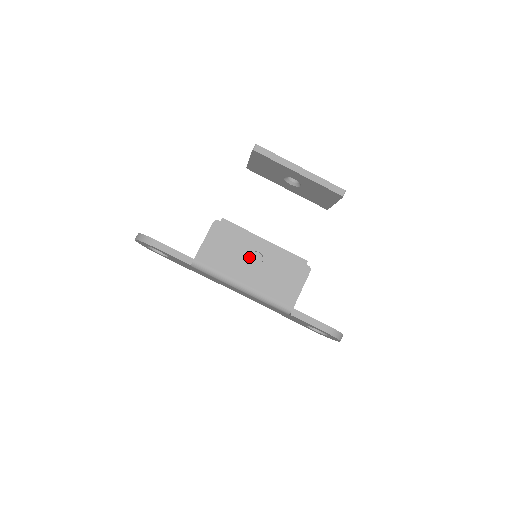
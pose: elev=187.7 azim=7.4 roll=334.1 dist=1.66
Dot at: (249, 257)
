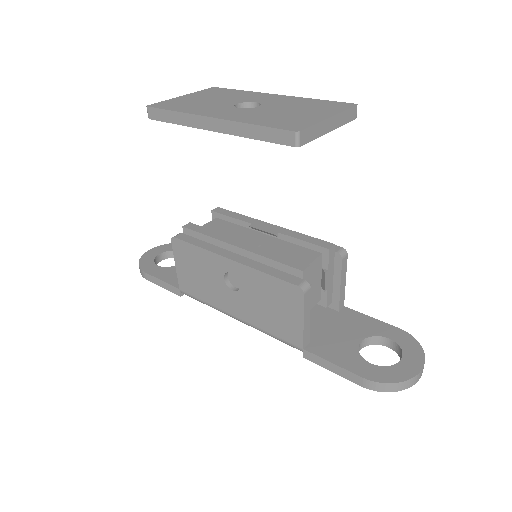
Dot at: (224, 281)
